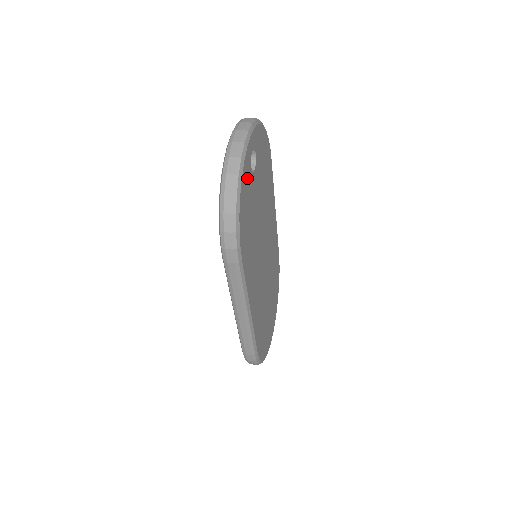
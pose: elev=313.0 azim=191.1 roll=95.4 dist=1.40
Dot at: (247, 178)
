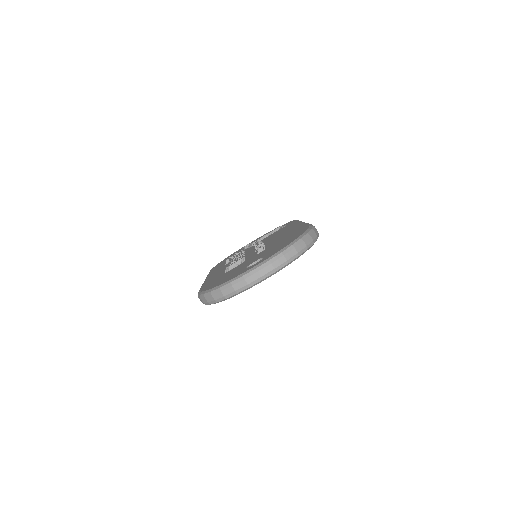
Dot at: occluded
